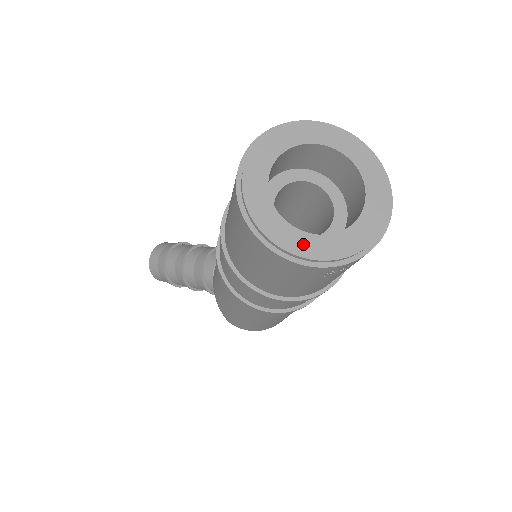
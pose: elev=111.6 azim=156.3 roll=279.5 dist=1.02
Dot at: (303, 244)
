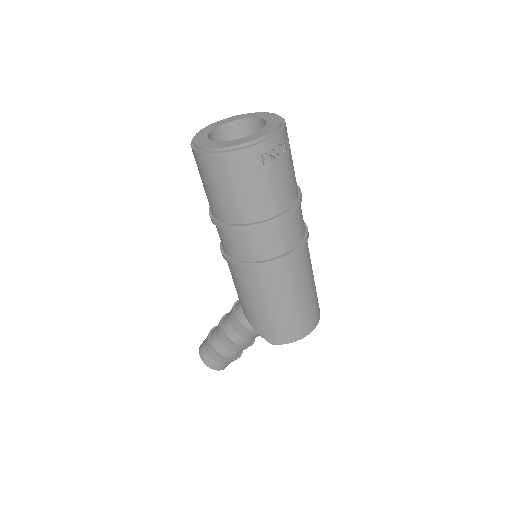
Dot at: (235, 142)
